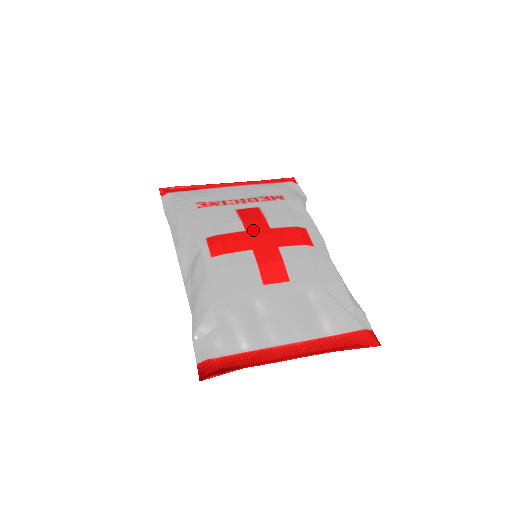
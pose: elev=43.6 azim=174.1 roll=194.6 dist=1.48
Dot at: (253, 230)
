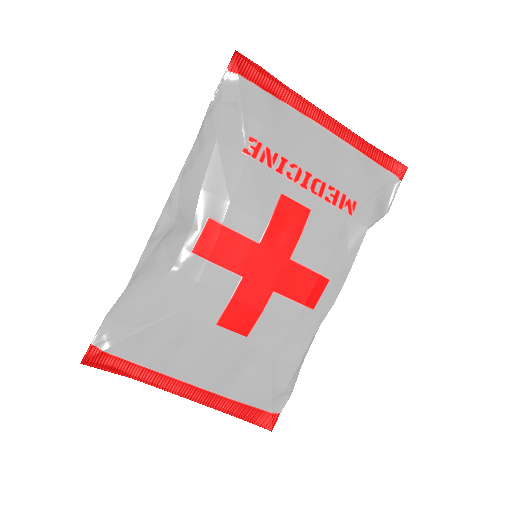
Dot at: (269, 249)
